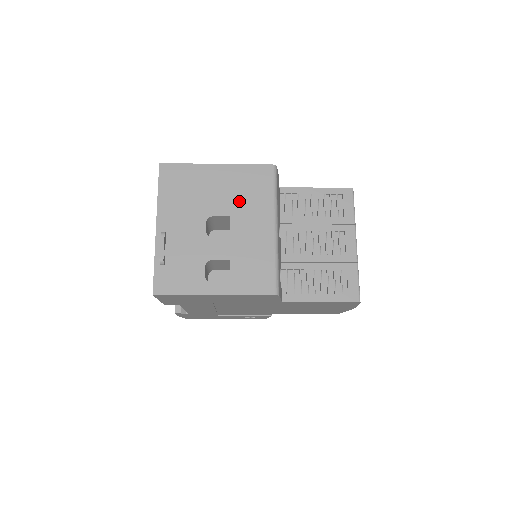
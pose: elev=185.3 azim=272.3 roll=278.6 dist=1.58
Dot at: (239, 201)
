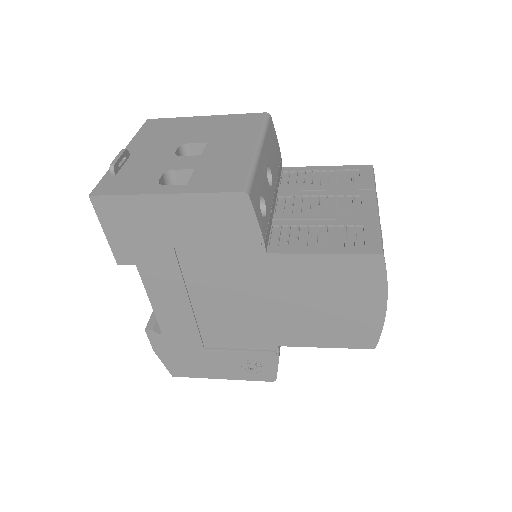
Dot at: (221, 133)
